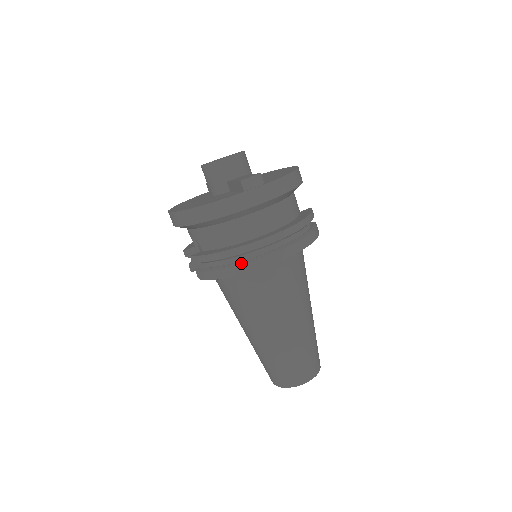
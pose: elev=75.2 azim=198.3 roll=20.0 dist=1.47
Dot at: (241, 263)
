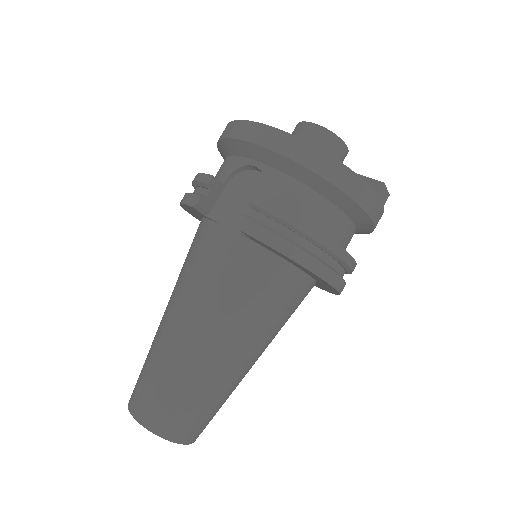
Dot at: (317, 257)
